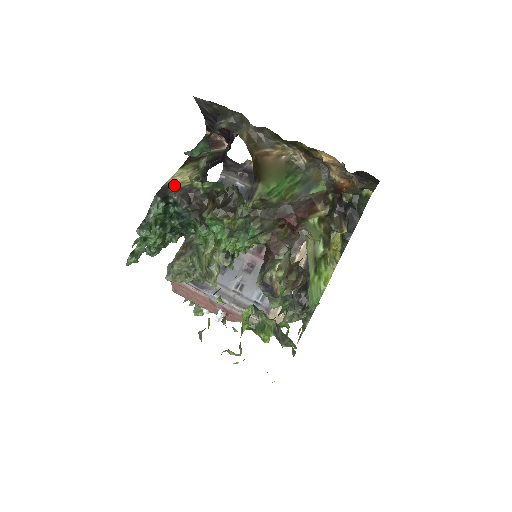
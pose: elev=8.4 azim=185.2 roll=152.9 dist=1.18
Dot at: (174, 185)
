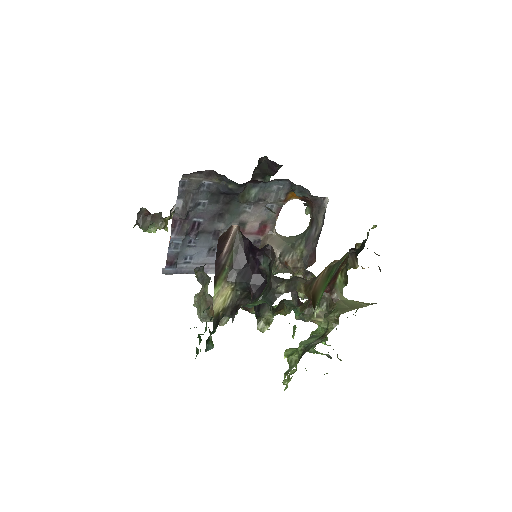
Dot at: (221, 310)
